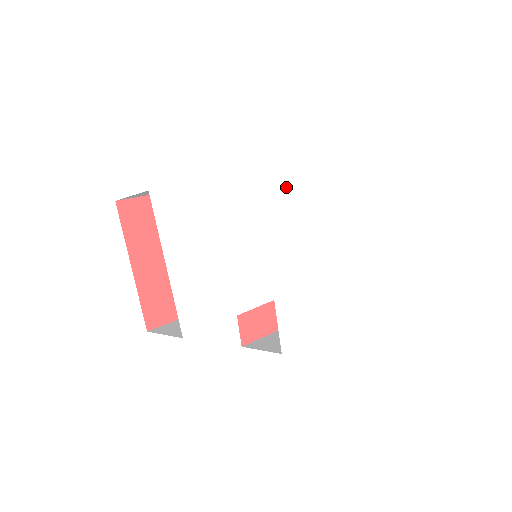
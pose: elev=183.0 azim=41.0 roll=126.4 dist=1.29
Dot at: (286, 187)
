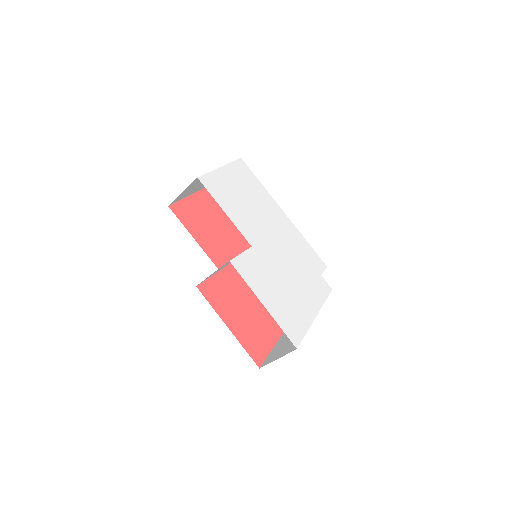
Dot at: (302, 246)
